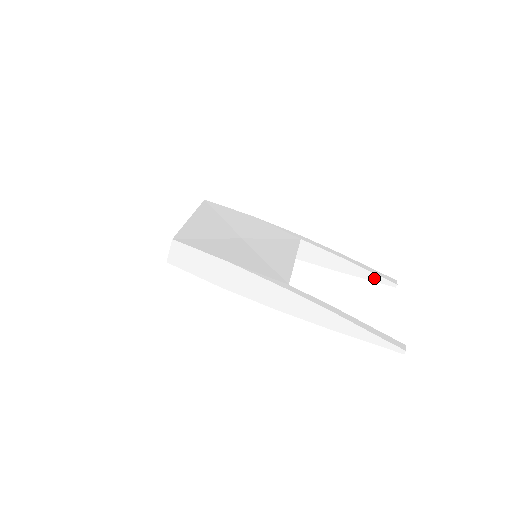
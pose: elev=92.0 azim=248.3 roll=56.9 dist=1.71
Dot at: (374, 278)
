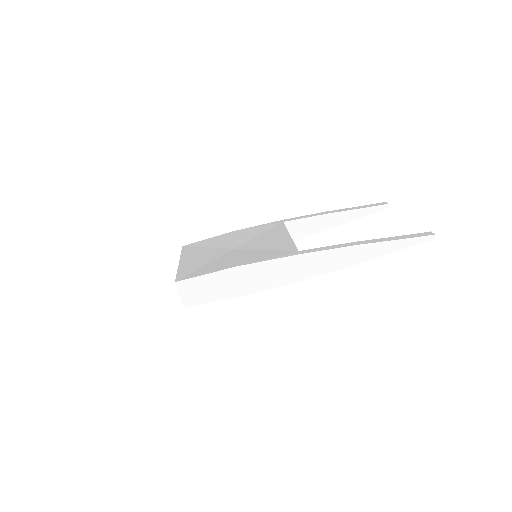
Dot at: (366, 212)
